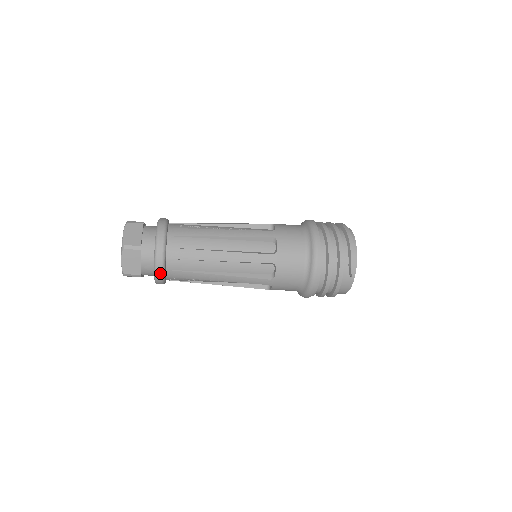
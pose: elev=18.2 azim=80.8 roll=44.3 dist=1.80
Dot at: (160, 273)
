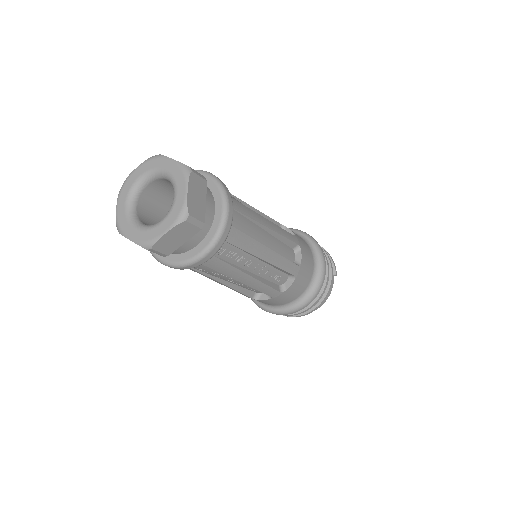
Dot at: (229, 223)
